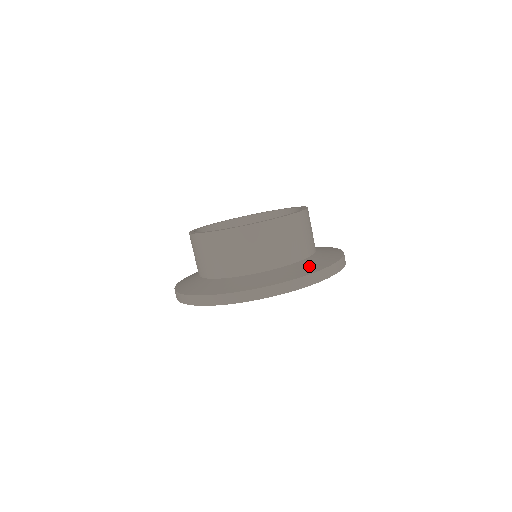
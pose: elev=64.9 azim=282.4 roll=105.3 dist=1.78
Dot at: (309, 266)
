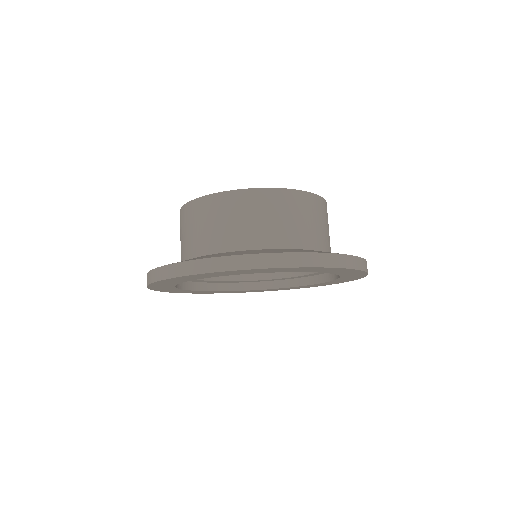
Dot at: (317, 251)
